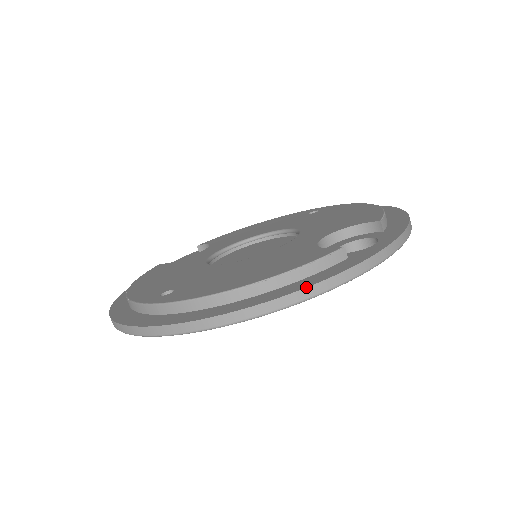
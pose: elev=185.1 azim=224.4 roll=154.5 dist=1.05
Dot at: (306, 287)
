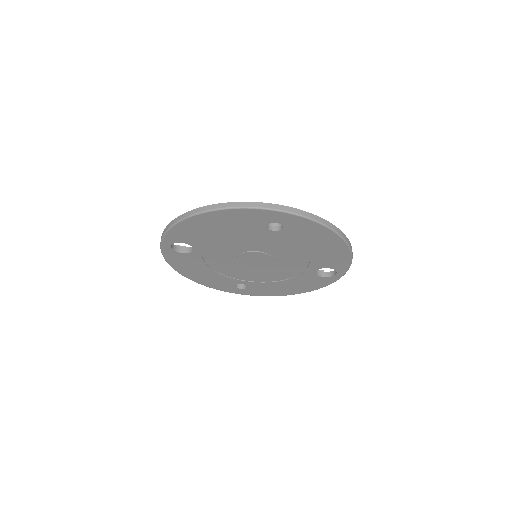
Dot at: occluded
